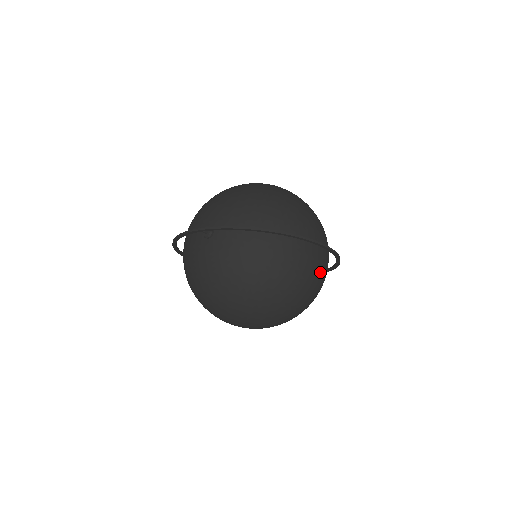
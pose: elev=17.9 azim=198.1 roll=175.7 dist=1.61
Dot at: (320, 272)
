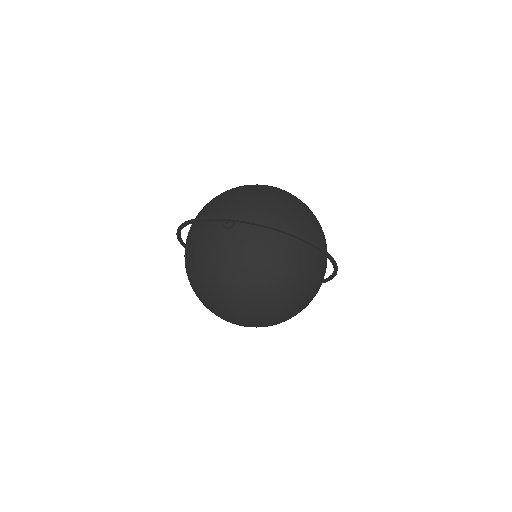
Dot at: (320, 283)
